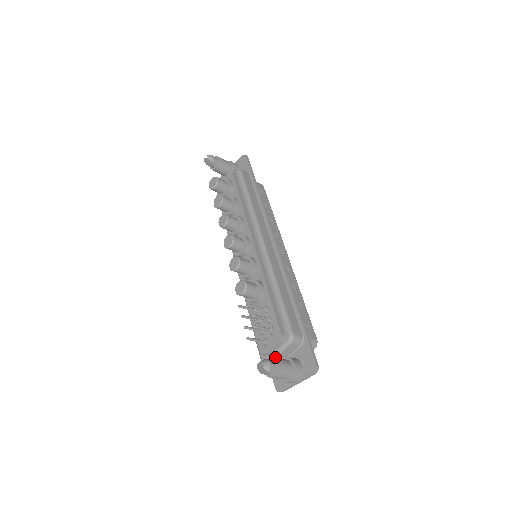
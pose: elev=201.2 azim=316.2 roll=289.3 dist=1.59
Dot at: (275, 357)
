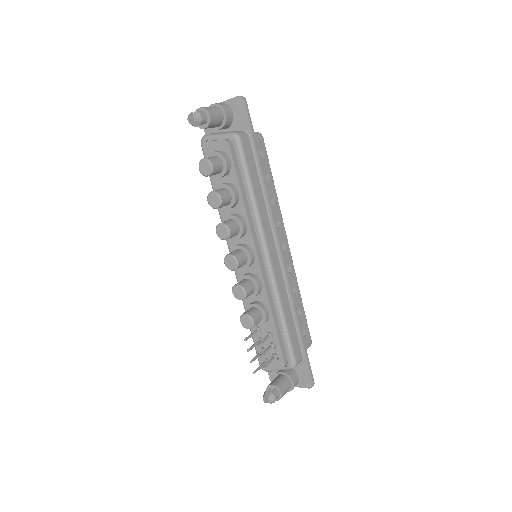
Dot at: occluded
